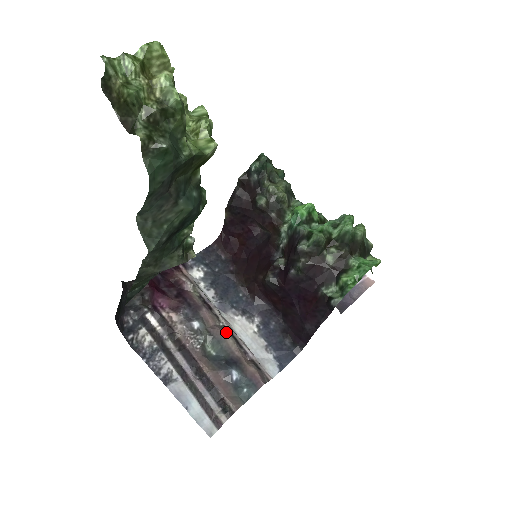
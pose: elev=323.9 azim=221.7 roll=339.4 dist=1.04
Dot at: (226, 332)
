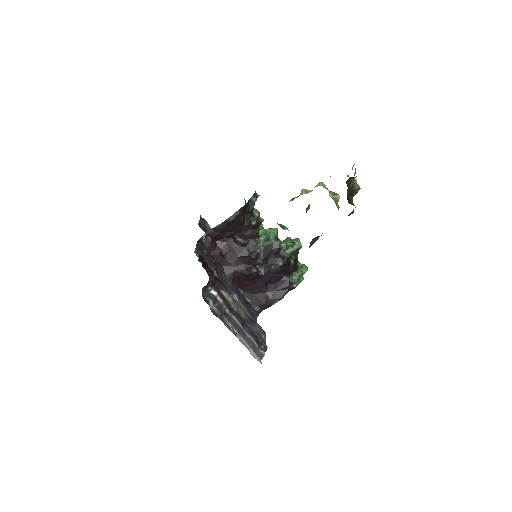
Dot at: occluded
